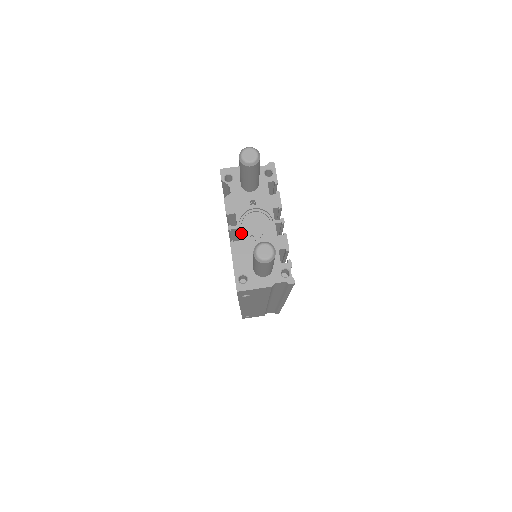
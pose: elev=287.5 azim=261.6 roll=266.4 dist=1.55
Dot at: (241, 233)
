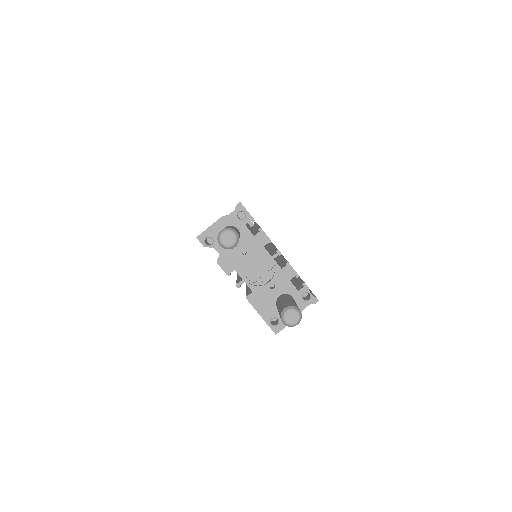
Dot at: (250, 284)
